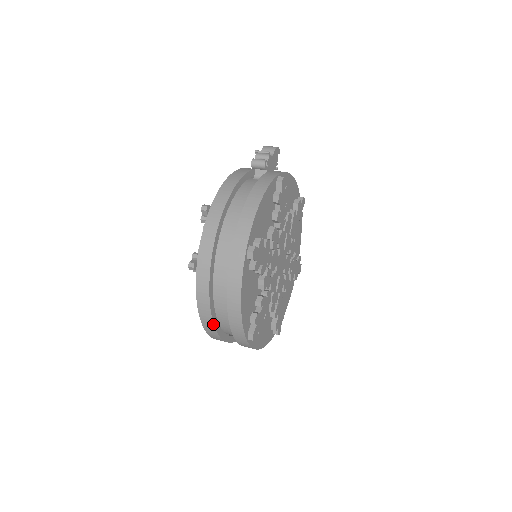
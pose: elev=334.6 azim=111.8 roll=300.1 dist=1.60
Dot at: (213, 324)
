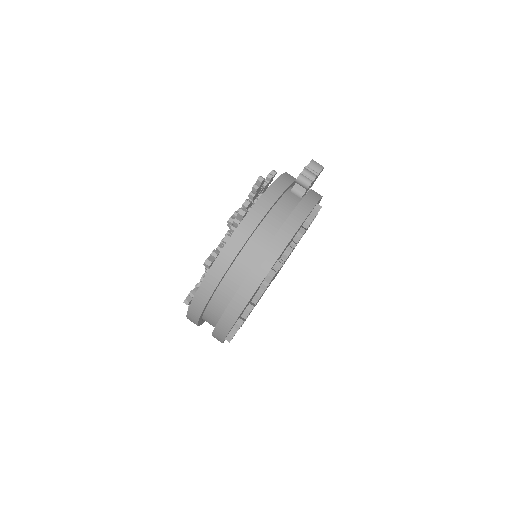
Dot at: (200, 316)
